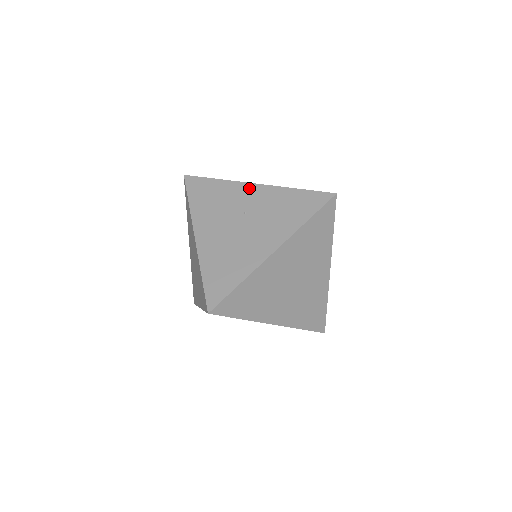
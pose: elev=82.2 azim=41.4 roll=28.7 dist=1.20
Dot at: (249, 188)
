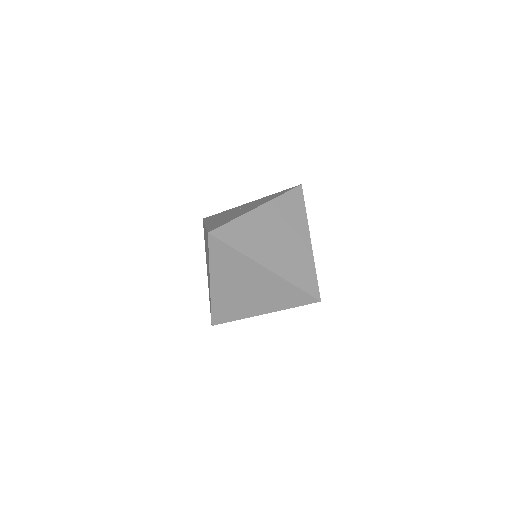
Dot at: (245, 204)
